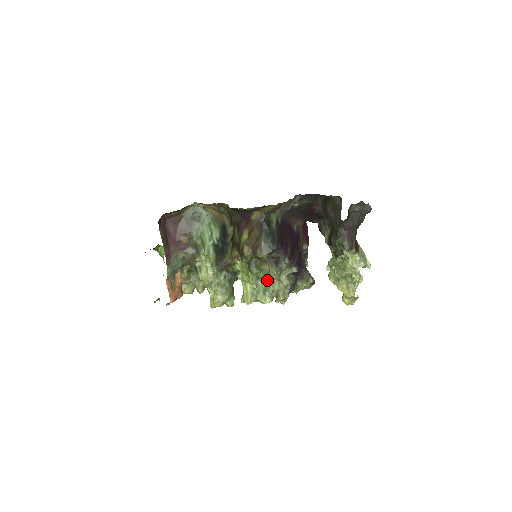
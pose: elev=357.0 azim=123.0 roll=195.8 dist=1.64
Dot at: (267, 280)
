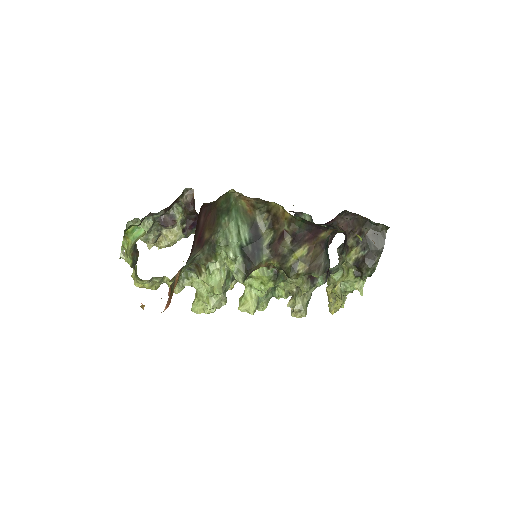
Dot at: occluded
